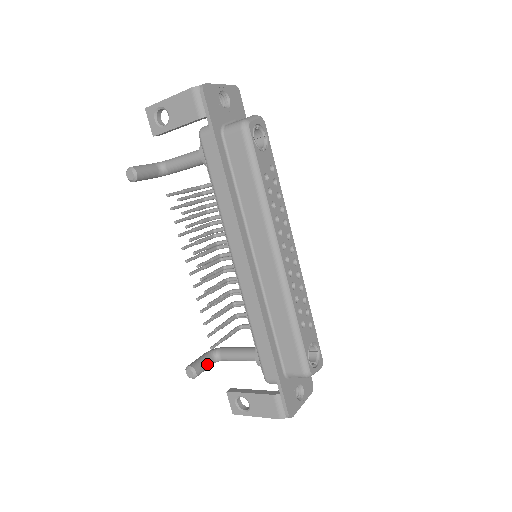
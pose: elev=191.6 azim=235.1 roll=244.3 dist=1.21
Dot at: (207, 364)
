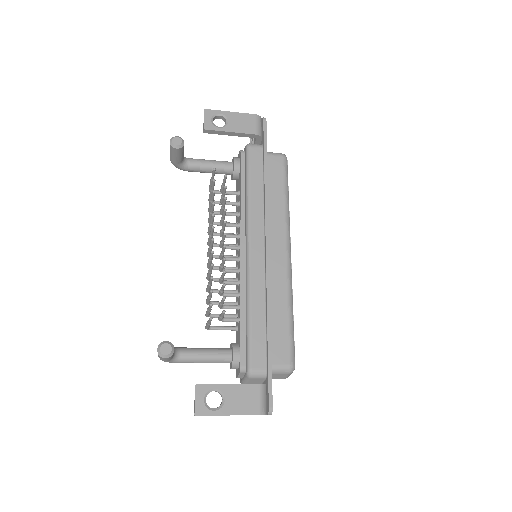
Dot at: occluded
